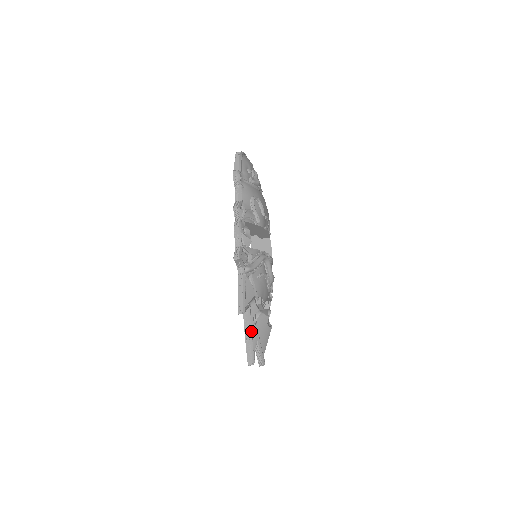
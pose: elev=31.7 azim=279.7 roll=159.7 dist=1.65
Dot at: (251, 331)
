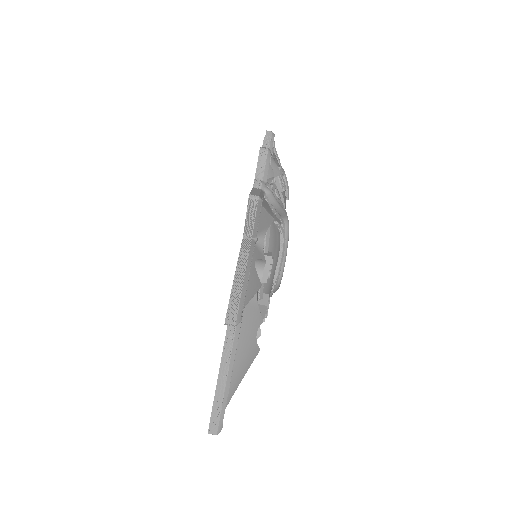
Dot at: (249, 268)
